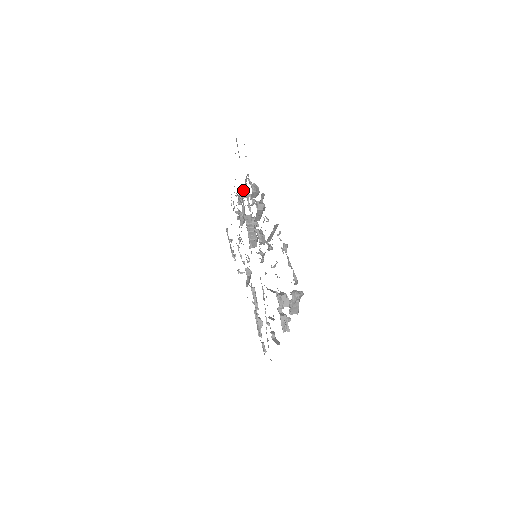
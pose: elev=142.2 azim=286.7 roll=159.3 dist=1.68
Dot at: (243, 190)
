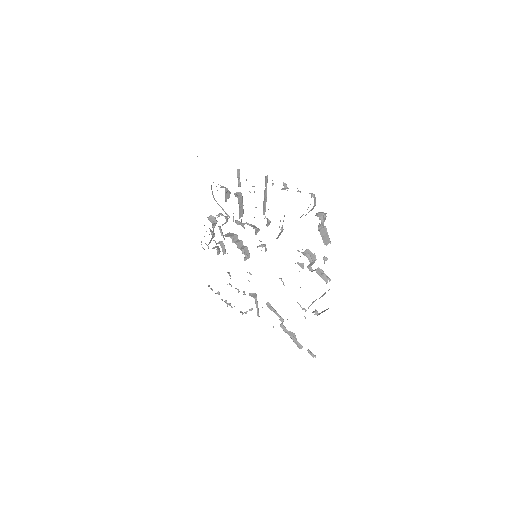
Dot at: (211, 216)
